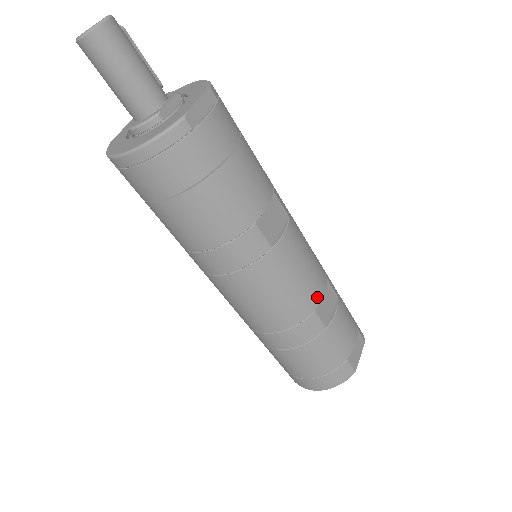
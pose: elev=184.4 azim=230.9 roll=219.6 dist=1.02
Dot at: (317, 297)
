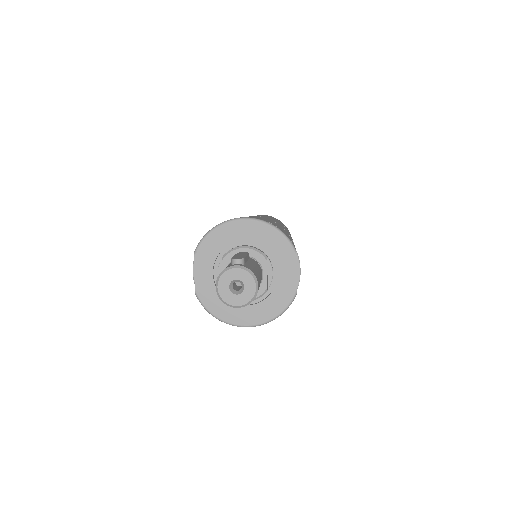
Dot at: occluded
